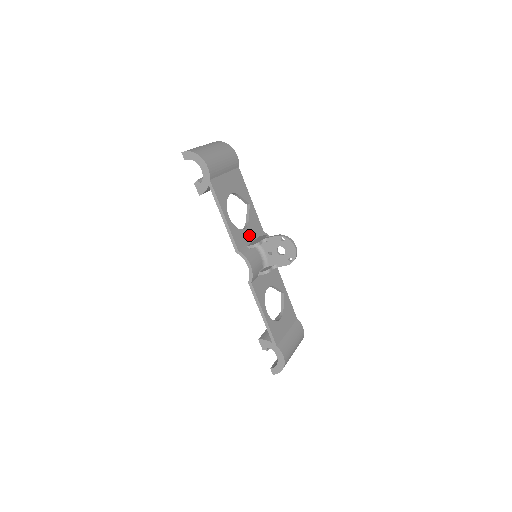
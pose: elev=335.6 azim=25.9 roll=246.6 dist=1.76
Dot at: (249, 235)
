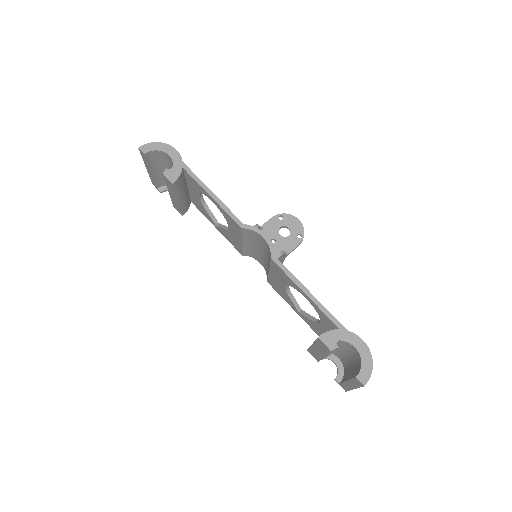
Dot at: occluded
